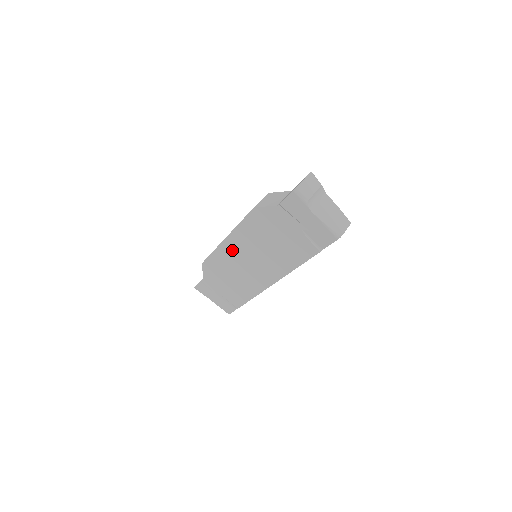
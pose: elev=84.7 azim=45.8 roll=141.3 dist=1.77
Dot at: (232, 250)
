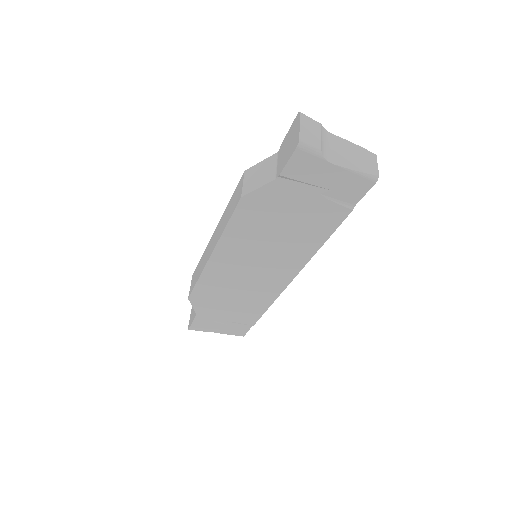
Dot at: (225, 264)
